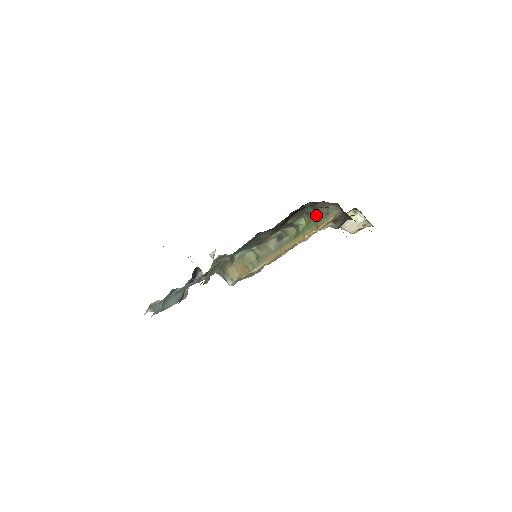
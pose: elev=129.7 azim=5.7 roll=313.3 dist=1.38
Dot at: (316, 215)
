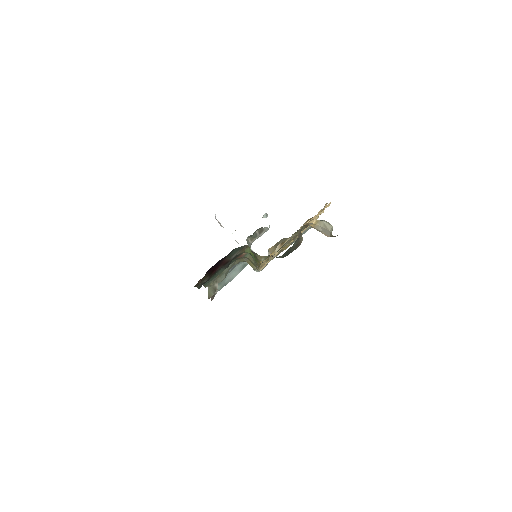
Dot at: occluded
